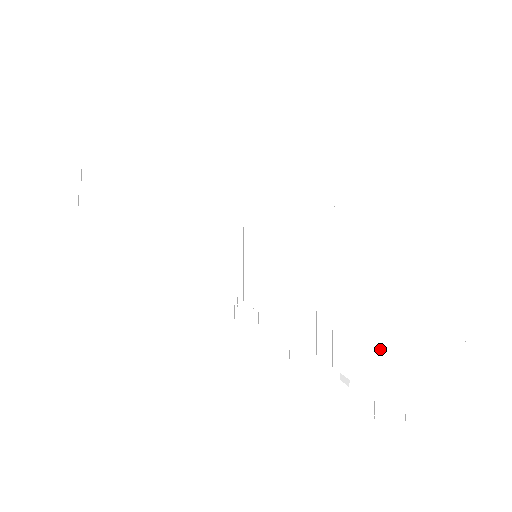
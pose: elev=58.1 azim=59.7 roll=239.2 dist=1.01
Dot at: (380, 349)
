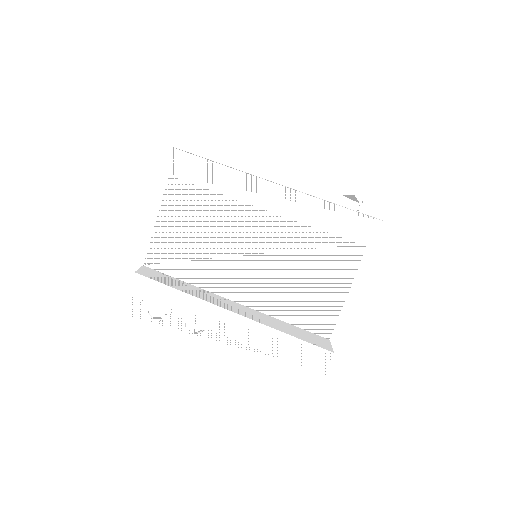
Dot at: occluded
